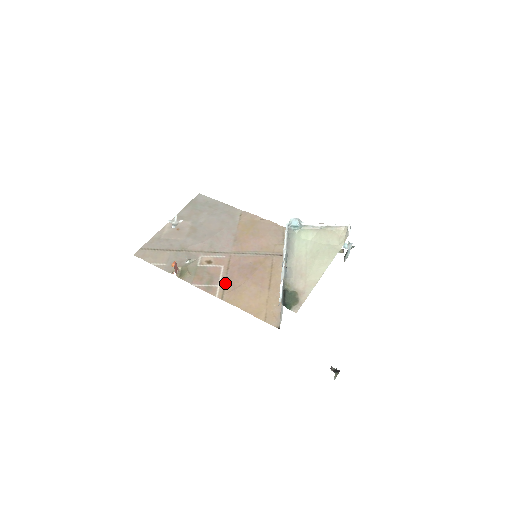
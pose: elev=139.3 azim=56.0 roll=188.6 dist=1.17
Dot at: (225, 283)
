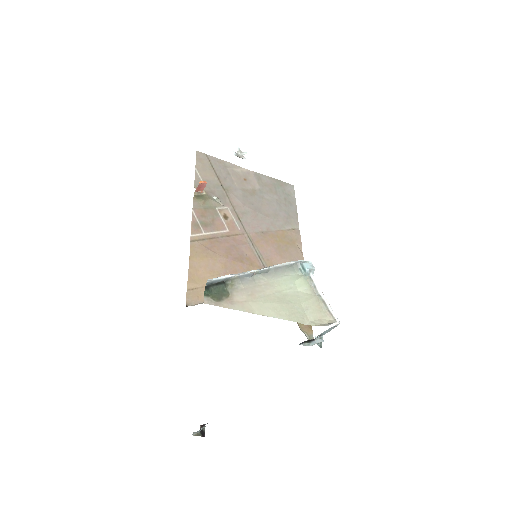
Dot at: (211, 238)
